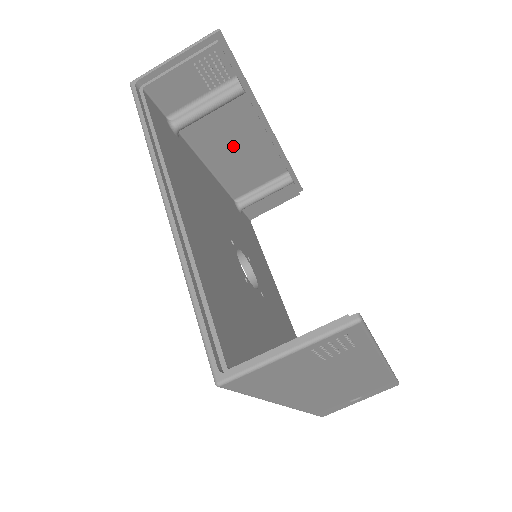
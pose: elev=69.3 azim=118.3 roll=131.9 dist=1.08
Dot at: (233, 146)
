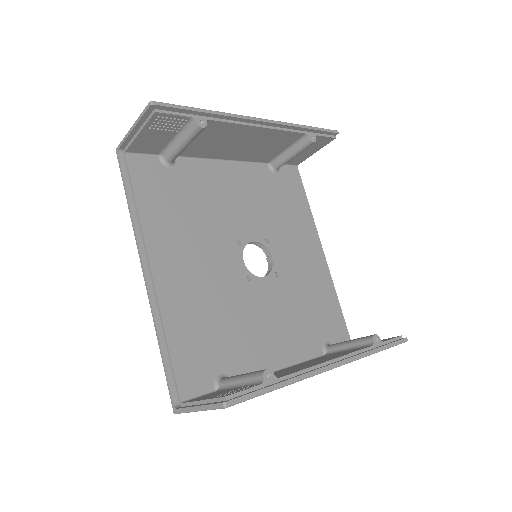
Dot at: (233, 144)
